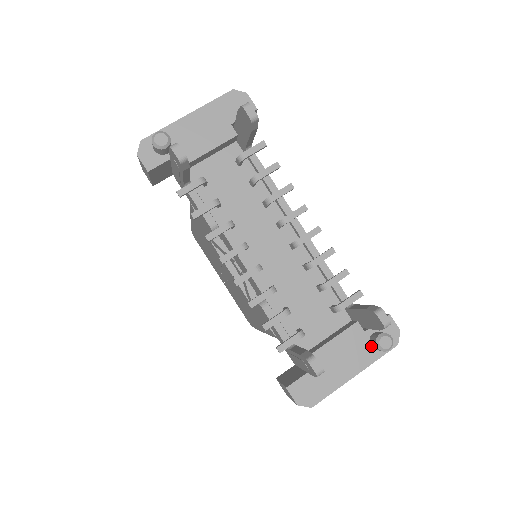
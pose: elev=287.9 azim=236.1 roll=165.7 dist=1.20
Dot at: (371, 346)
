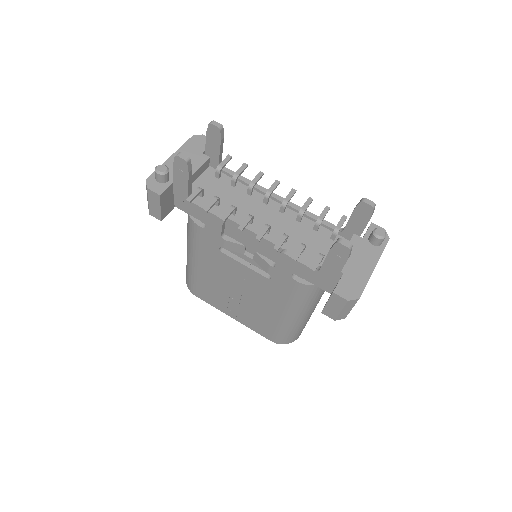
Dot at: (373, 245)
